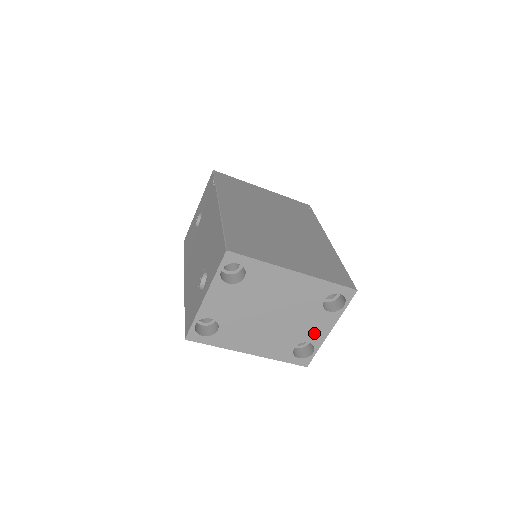
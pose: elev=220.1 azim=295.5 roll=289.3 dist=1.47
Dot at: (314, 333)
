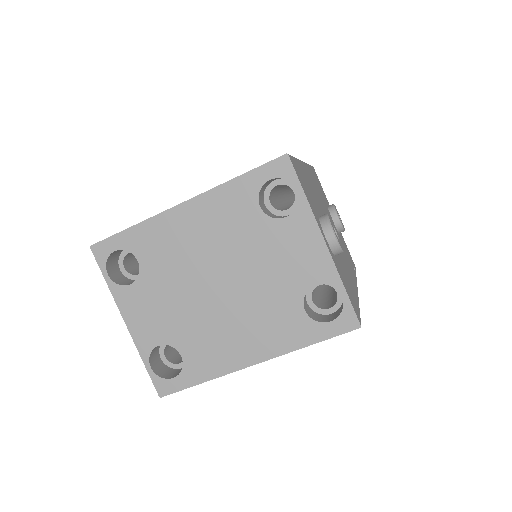
Dot at: (305, 265)
